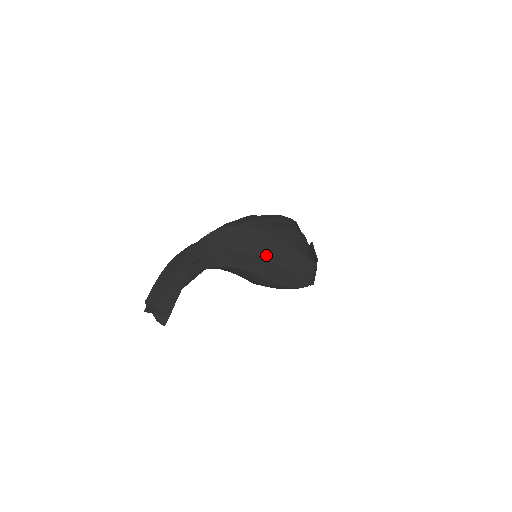
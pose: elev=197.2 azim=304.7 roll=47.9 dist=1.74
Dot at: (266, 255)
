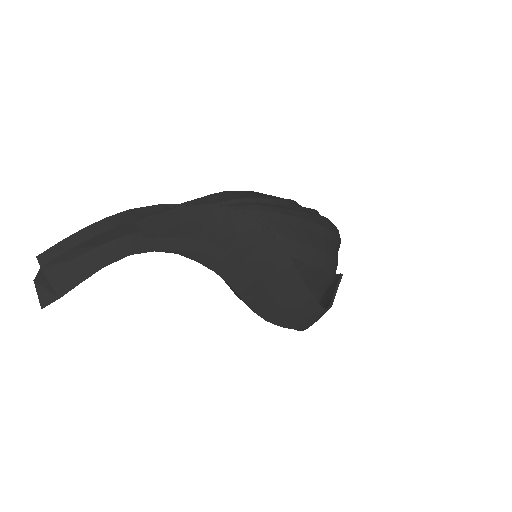
Dot at: (263, 273)
